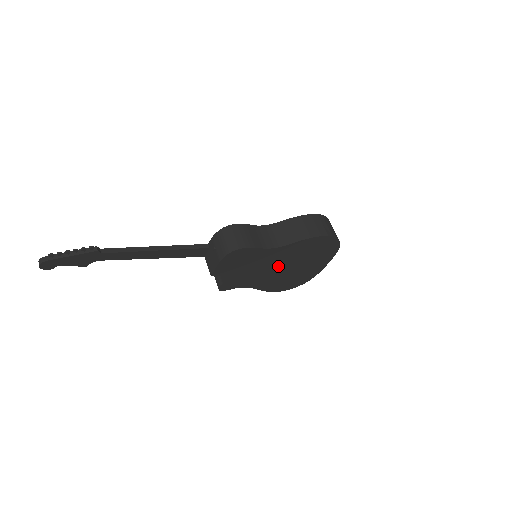
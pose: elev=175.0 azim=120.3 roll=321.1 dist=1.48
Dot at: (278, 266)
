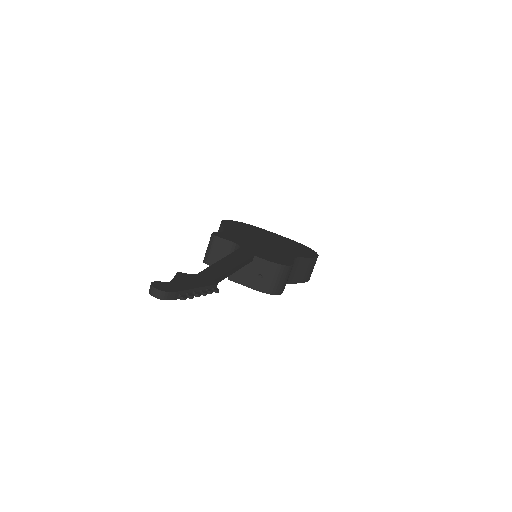
Dot at: occluded
